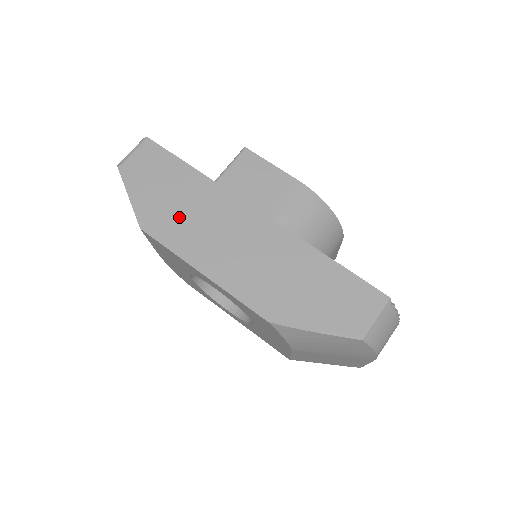
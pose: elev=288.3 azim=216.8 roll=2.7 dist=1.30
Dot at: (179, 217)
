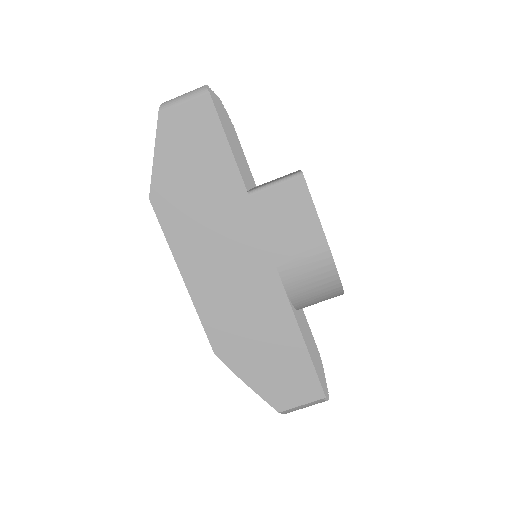
Dot at: (192, 210)
